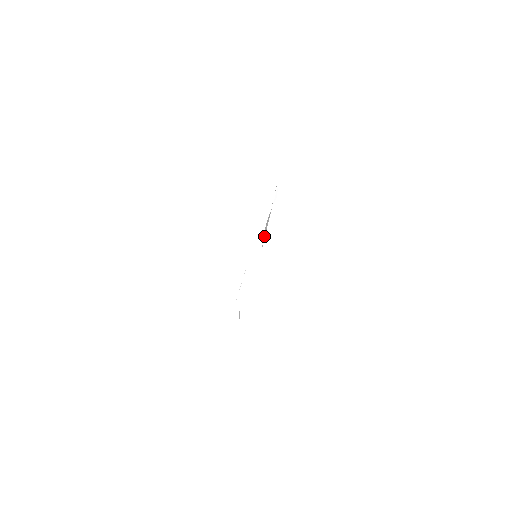
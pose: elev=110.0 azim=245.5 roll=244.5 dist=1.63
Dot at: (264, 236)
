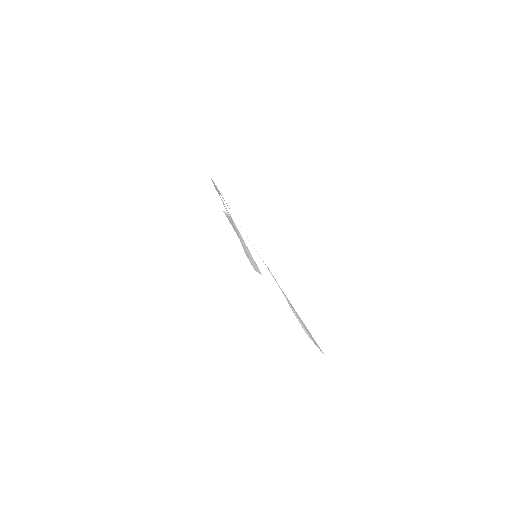
Dot at: (254, 263)
